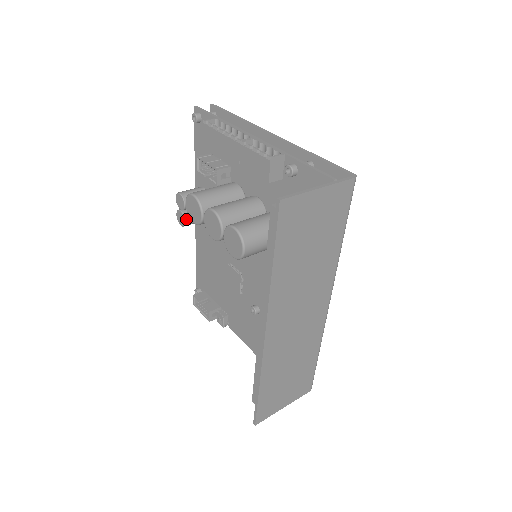
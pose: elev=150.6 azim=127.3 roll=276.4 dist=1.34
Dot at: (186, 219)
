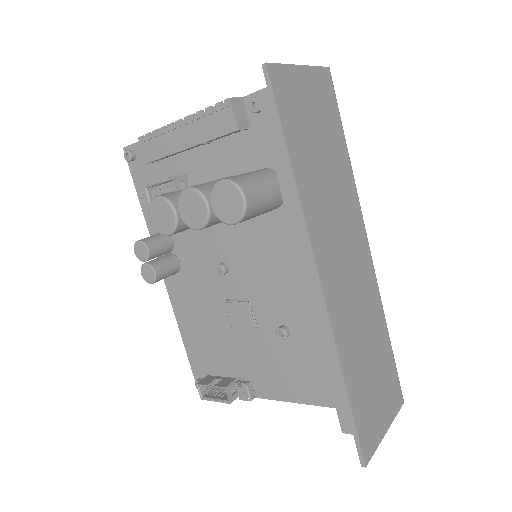
Dot at: (155, 269)
